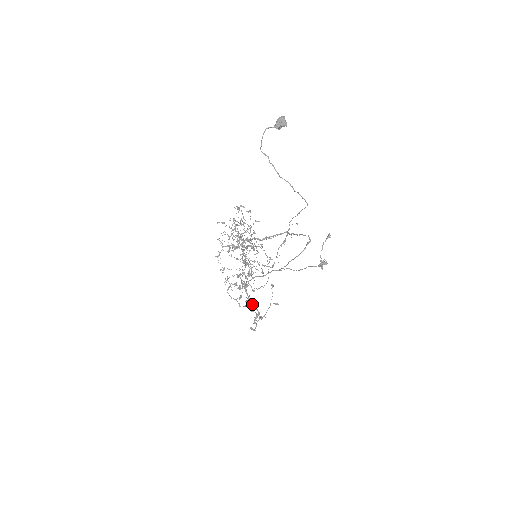
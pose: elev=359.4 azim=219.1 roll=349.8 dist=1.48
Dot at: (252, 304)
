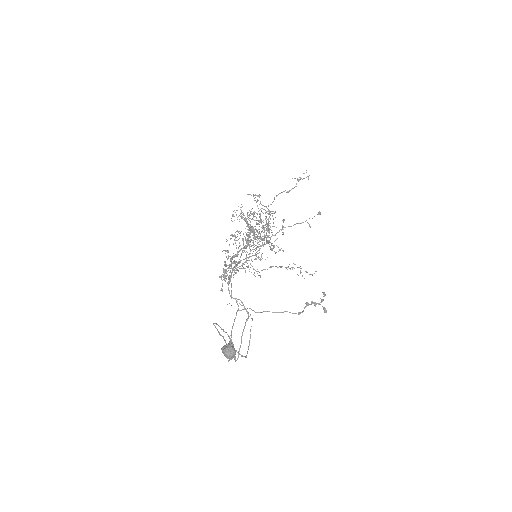
Dot at: (234, 269)
